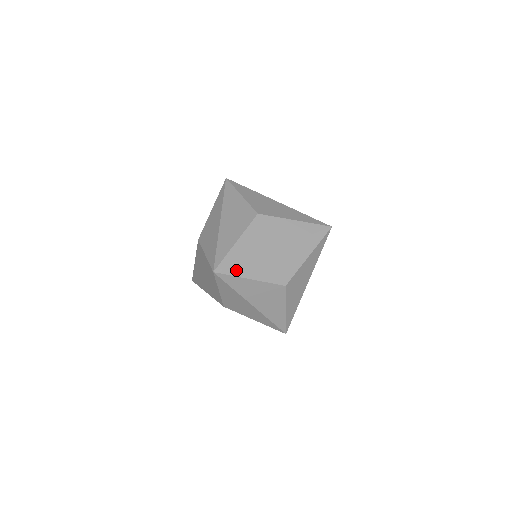
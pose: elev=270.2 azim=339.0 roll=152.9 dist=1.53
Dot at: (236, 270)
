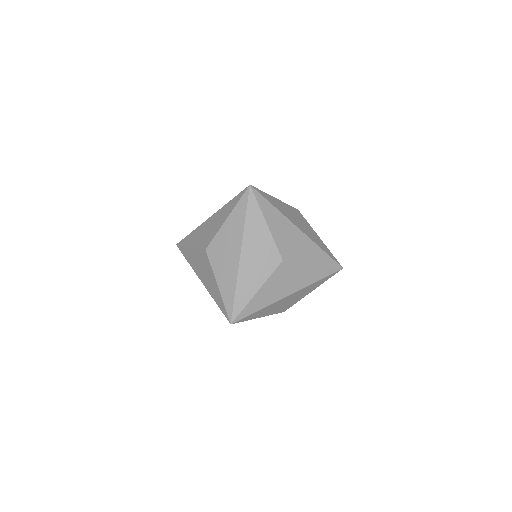
Dot at: occluded
